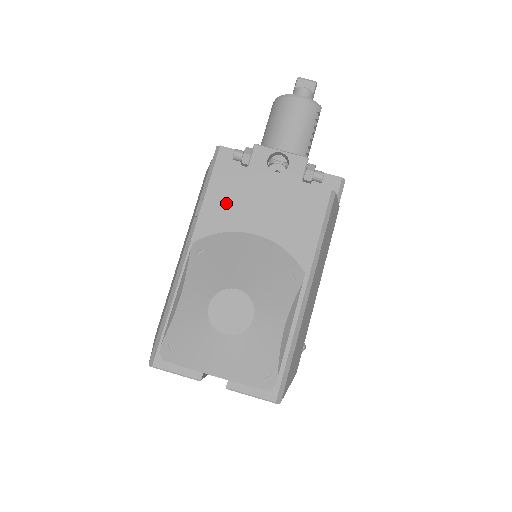
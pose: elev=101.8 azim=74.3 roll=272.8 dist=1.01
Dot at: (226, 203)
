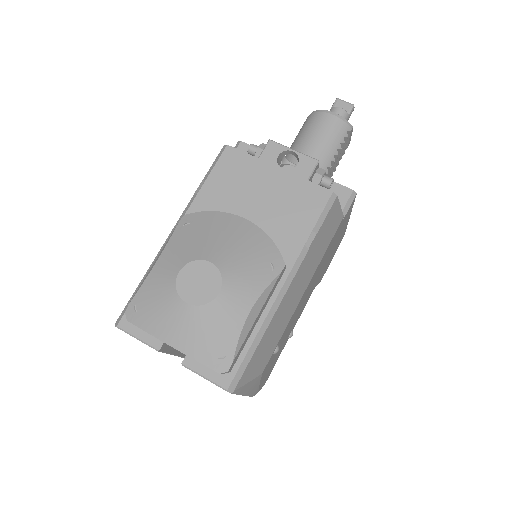
Dot at: (226, 186)
